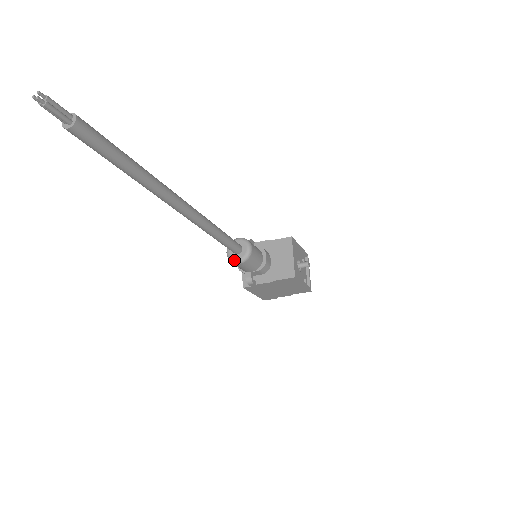
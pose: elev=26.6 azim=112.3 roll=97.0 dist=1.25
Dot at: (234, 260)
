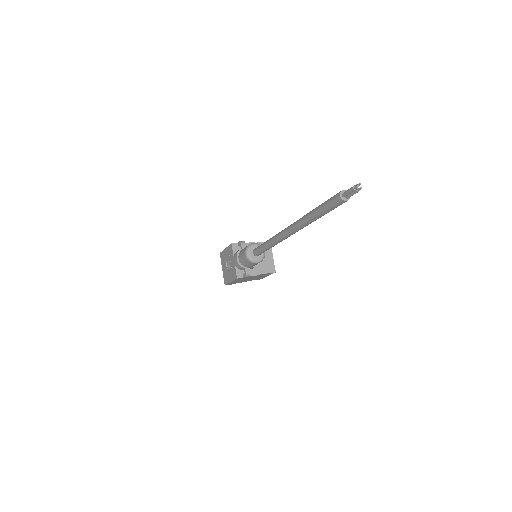
Dot at: (254, 260)
